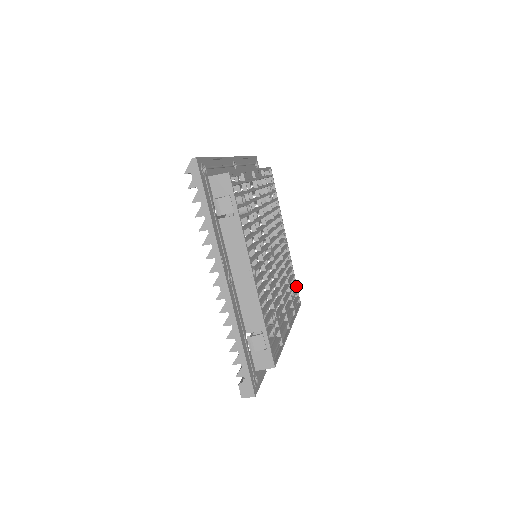
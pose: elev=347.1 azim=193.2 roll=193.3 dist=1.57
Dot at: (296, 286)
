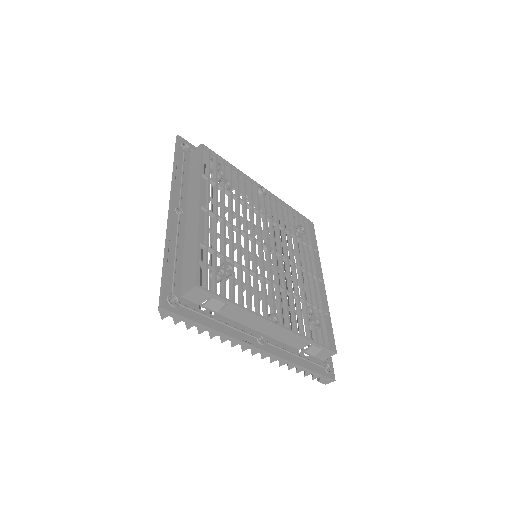
Dot at: (299, 215)
